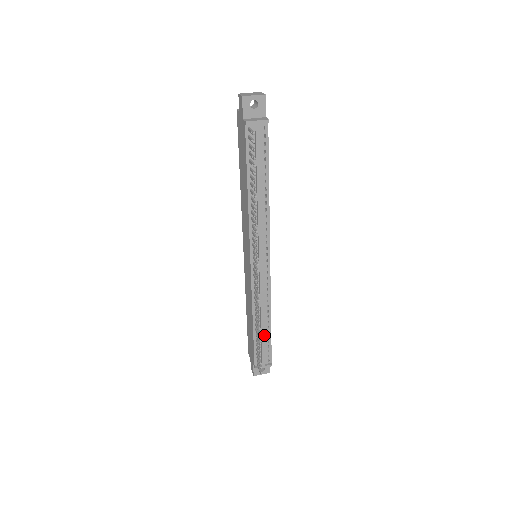
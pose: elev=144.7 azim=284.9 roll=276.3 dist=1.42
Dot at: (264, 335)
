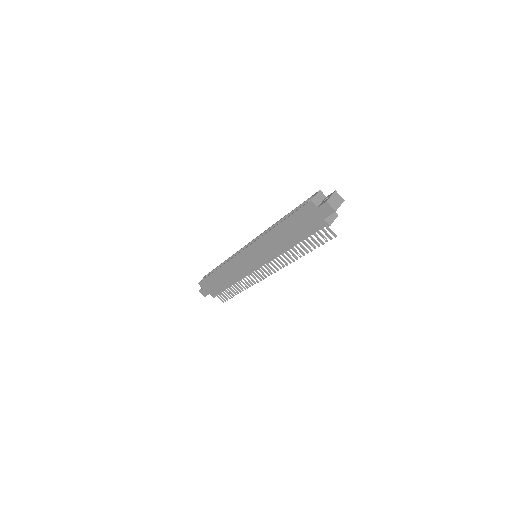
Dot at: occluded
